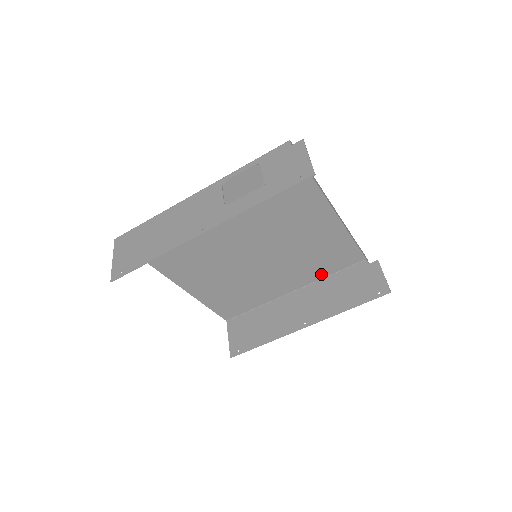
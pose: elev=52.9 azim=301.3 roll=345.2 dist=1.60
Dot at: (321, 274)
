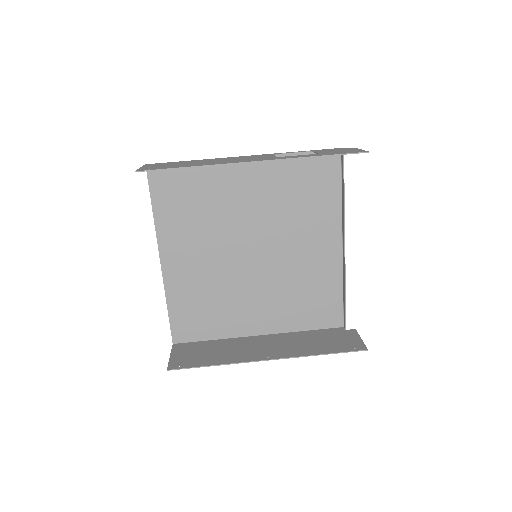
Dot at: (296, 324)
